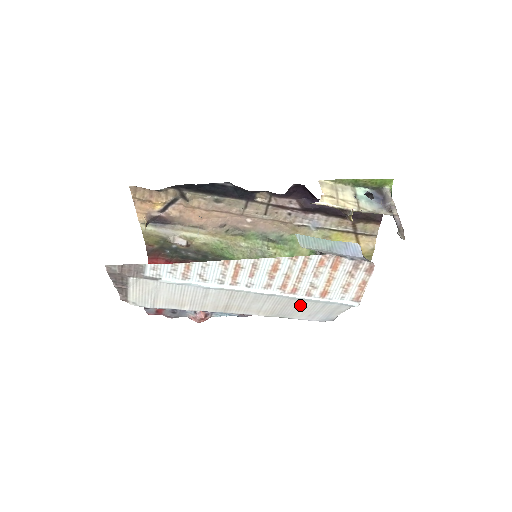
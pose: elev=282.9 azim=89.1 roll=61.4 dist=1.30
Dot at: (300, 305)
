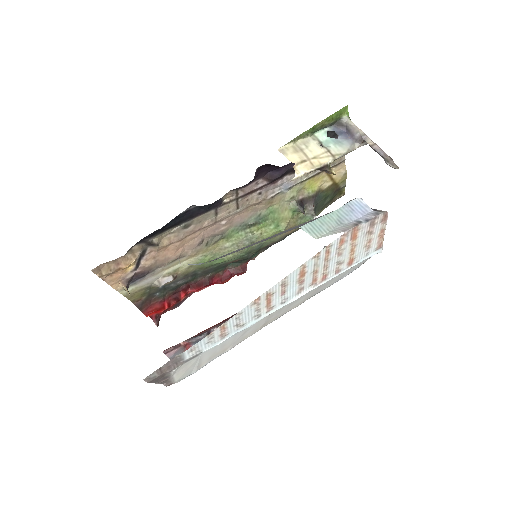
Dot at: (330, 281)
